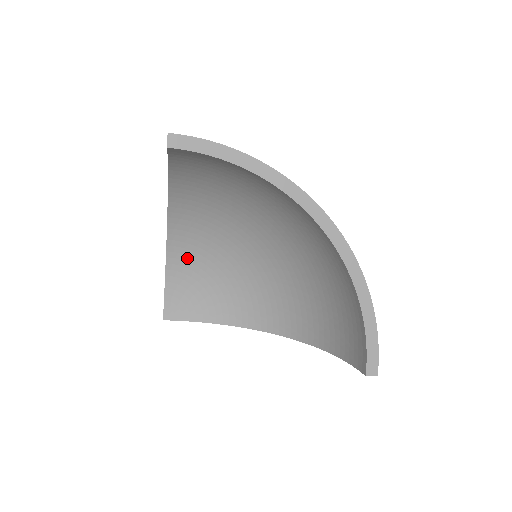
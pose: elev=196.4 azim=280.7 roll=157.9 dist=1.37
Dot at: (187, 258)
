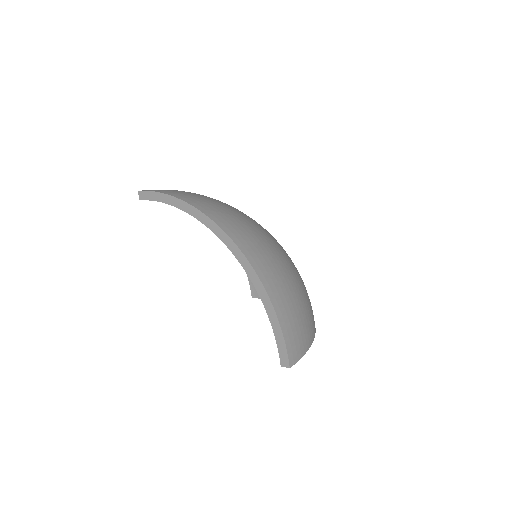
Dot at: occluded
